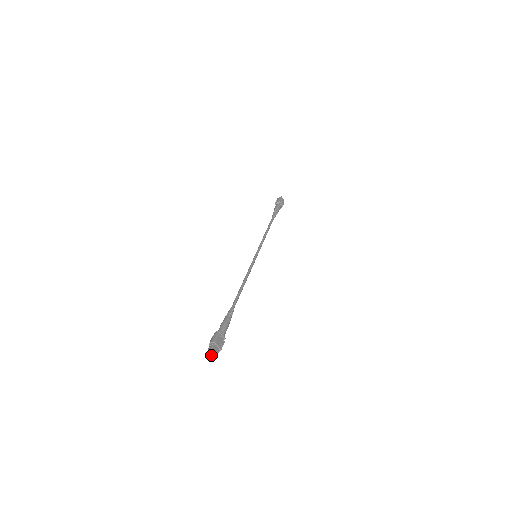
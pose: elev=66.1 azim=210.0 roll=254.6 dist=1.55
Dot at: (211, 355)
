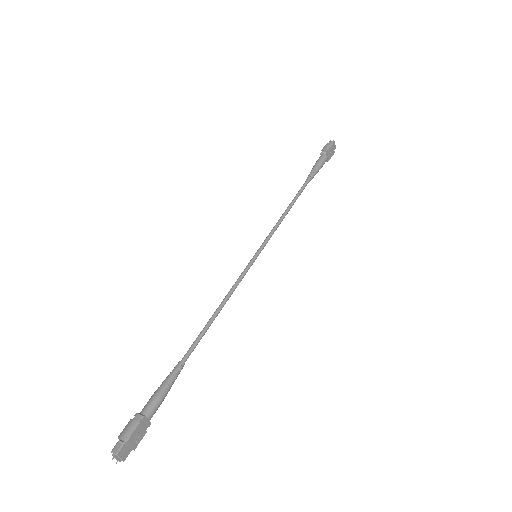
Dot at: (115, 458)
